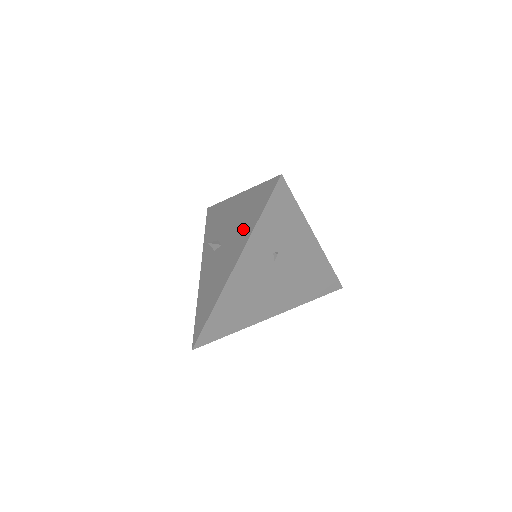
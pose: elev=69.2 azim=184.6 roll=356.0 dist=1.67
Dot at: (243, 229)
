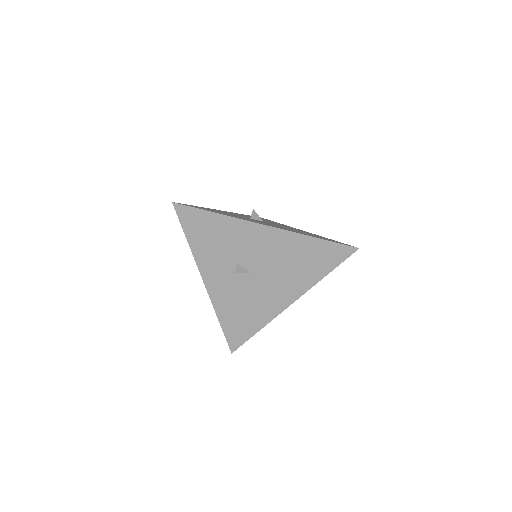
Dot at: (298, 274)
